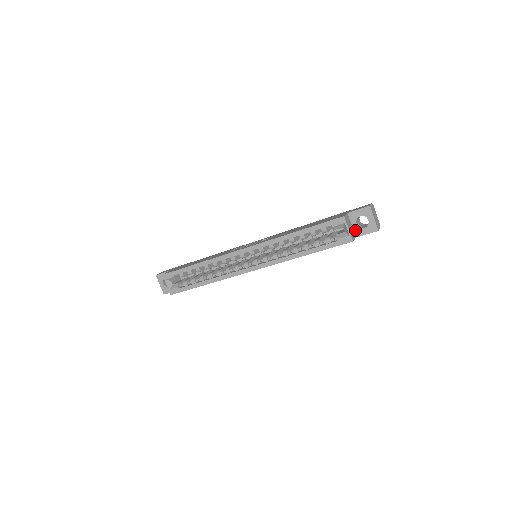
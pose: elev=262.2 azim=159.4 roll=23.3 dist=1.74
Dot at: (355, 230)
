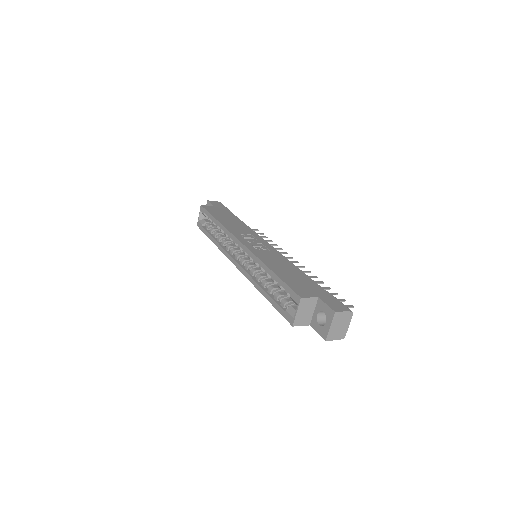
Dot at: (313, 318)
